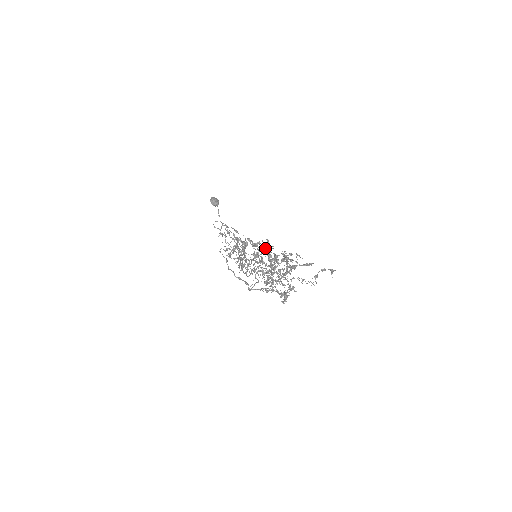
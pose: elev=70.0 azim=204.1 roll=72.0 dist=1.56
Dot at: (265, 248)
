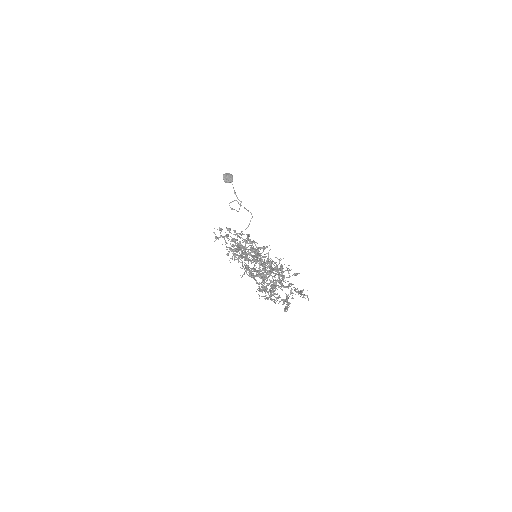
Dot at: (261, 248)
